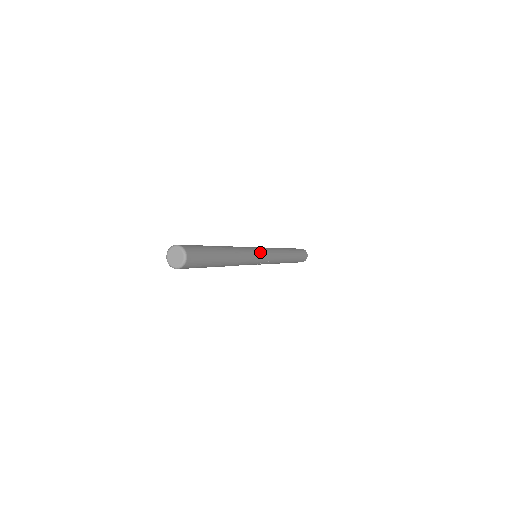
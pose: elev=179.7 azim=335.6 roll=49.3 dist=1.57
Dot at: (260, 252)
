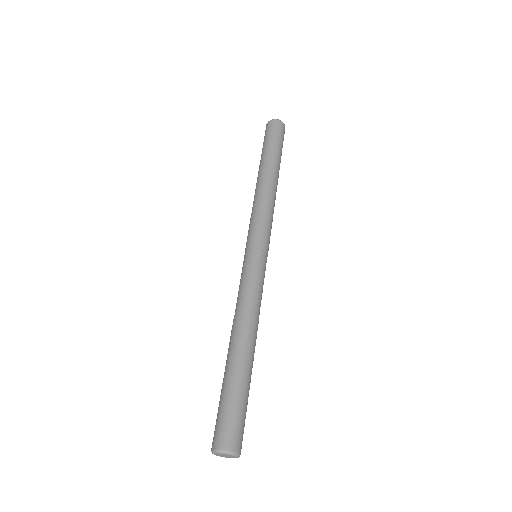
Dot at: (263, 260)
